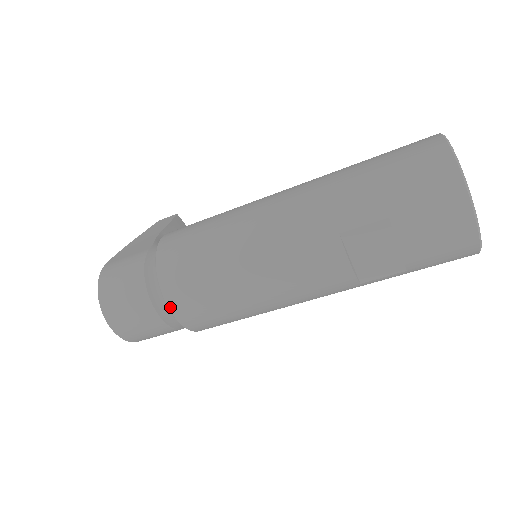
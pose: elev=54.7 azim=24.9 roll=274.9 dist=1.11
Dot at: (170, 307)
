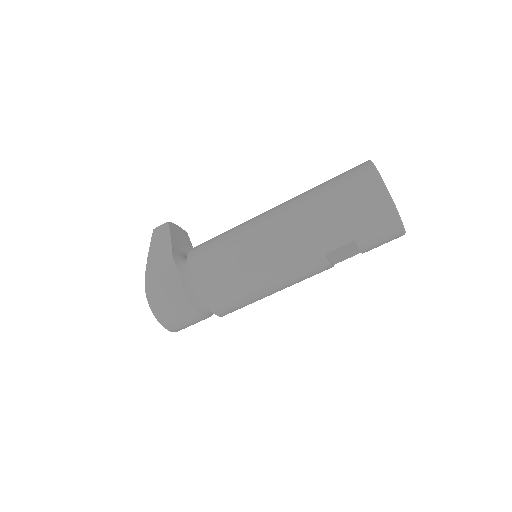
Dot at: (216, 314)
